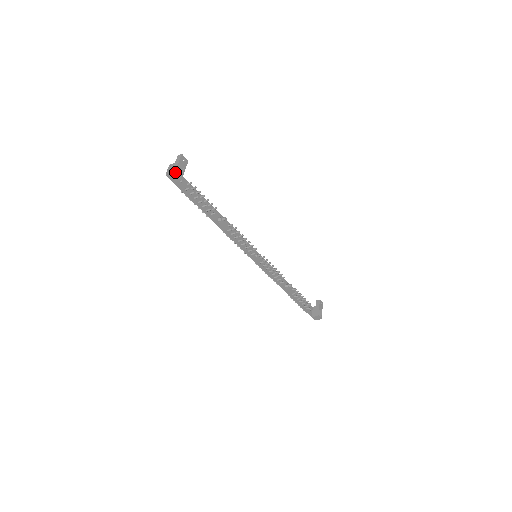
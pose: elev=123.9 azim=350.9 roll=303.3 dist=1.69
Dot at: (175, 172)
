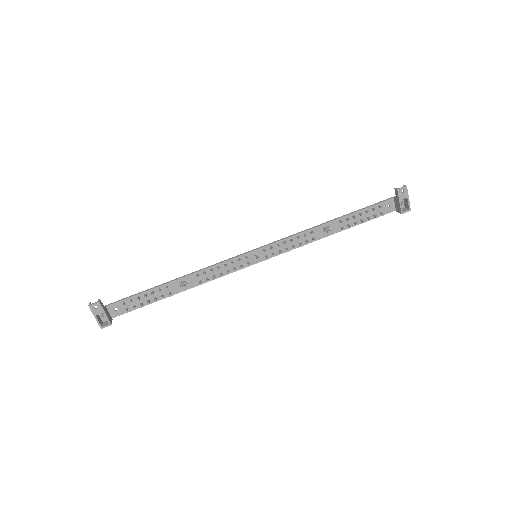
Dot at: (101, 328)
